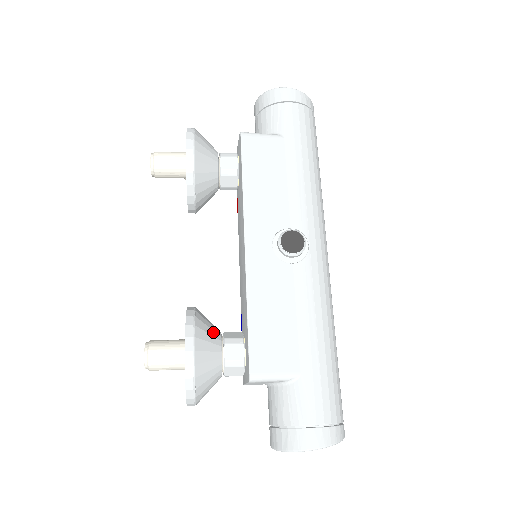
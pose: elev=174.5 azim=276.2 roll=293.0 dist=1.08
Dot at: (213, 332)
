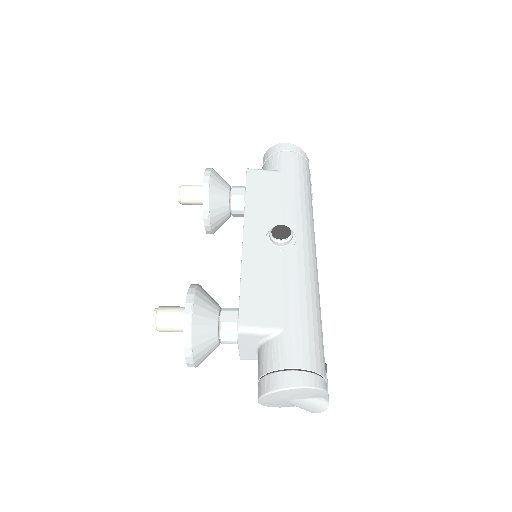
Dot at: (213, 301)
